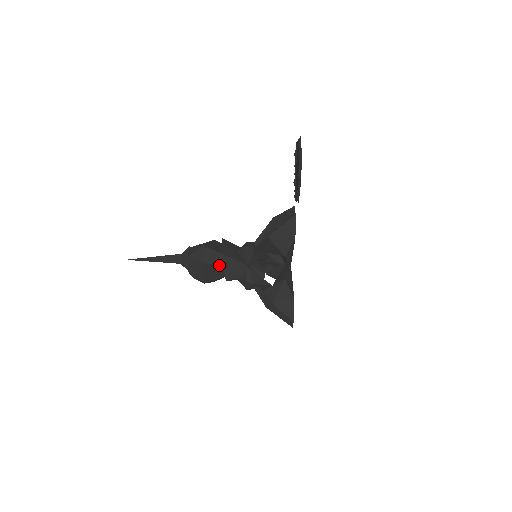
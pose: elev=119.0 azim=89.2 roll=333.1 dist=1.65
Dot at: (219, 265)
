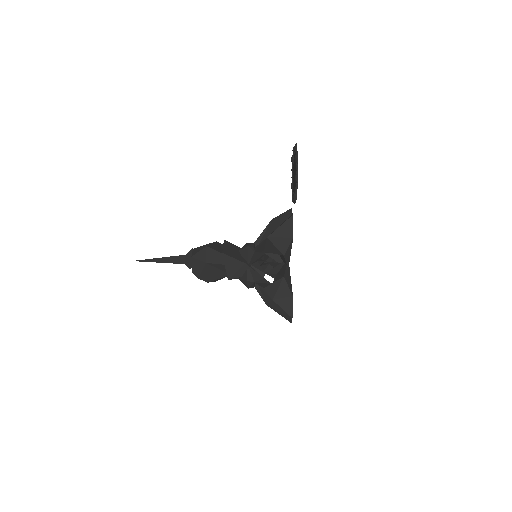
Dot at: (221, 265)
